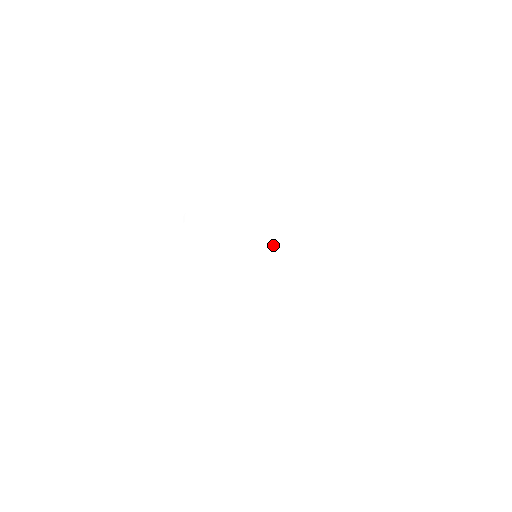
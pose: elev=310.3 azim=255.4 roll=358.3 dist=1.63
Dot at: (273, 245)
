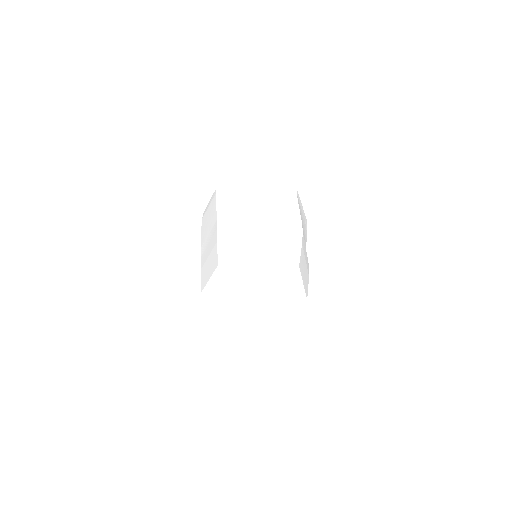
Dot at: (259, 235)
